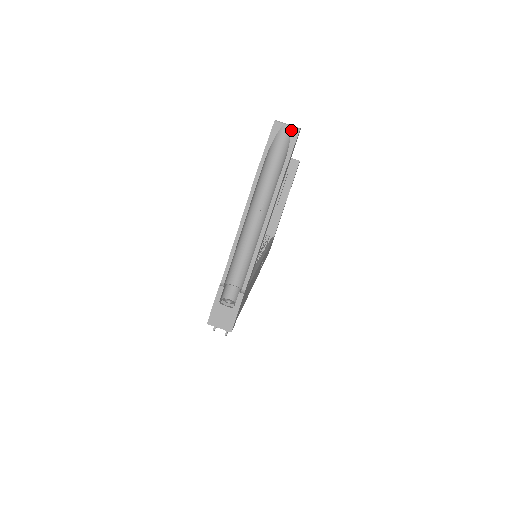
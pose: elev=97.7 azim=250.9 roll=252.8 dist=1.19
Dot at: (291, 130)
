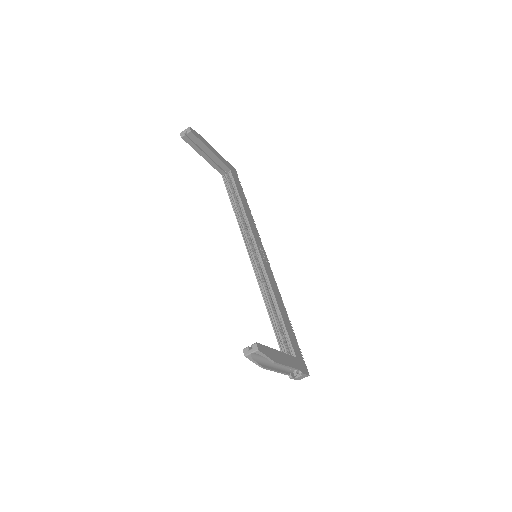
Dot at: (256, 353)
